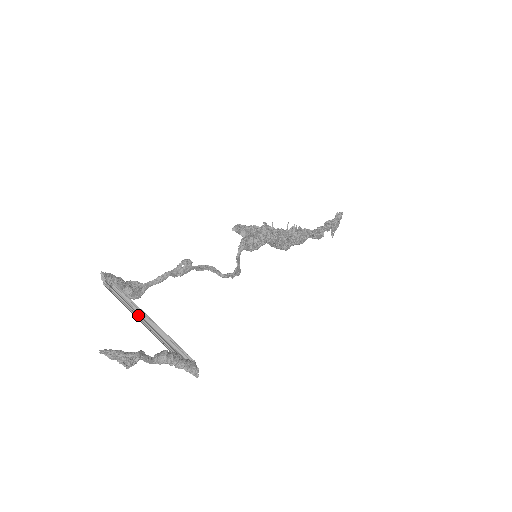
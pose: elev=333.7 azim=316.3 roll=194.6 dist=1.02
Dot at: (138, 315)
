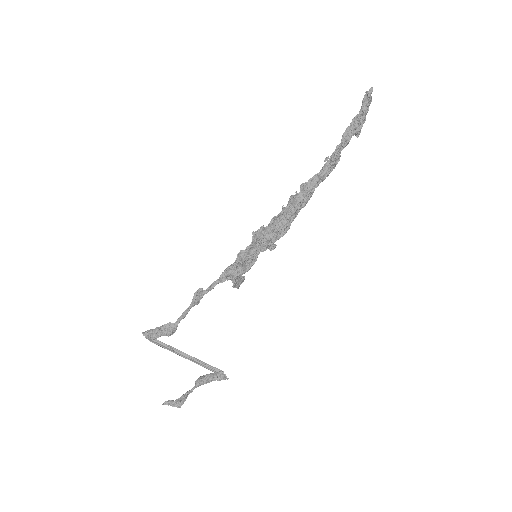
Dot at: (178, 351)
